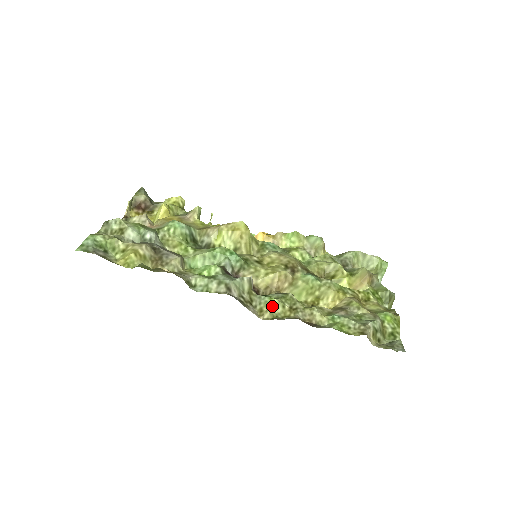
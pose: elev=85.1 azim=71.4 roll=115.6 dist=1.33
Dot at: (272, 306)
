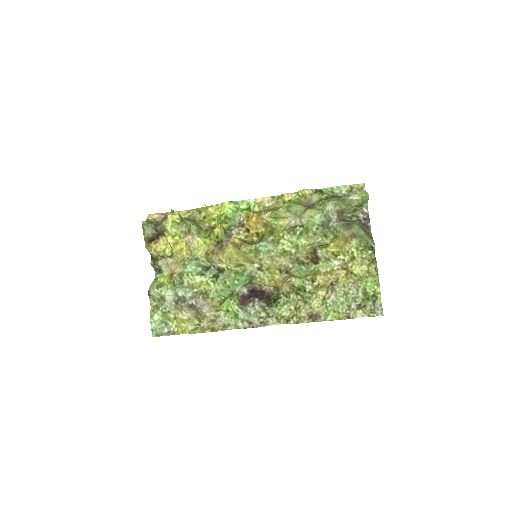
Dot at: (283, 315)
